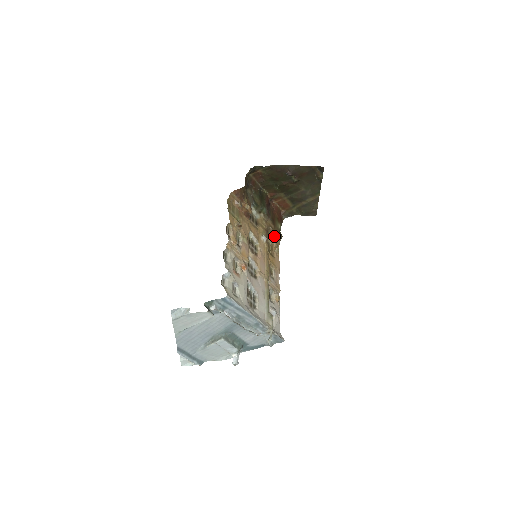
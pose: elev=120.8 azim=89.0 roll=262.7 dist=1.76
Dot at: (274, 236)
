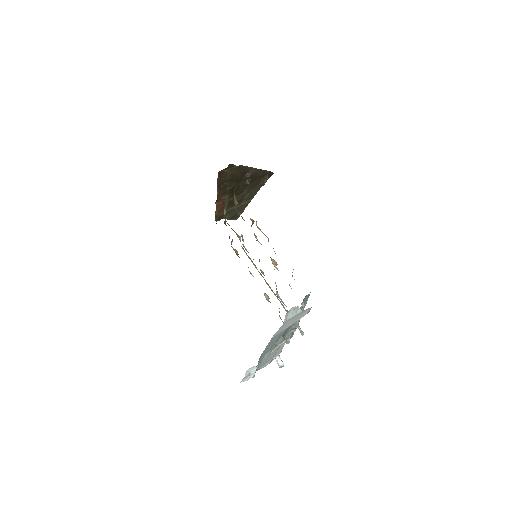
Dot at: occluded
